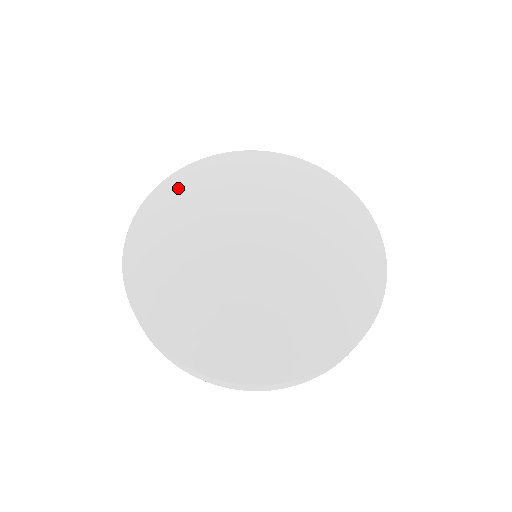
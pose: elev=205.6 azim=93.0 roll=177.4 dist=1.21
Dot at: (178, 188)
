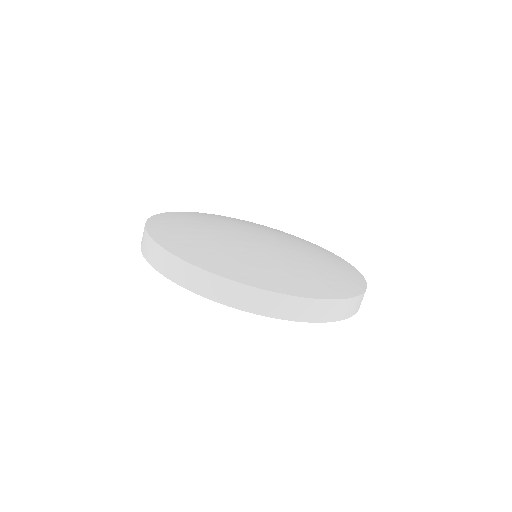
Dot at: (197, 214)
